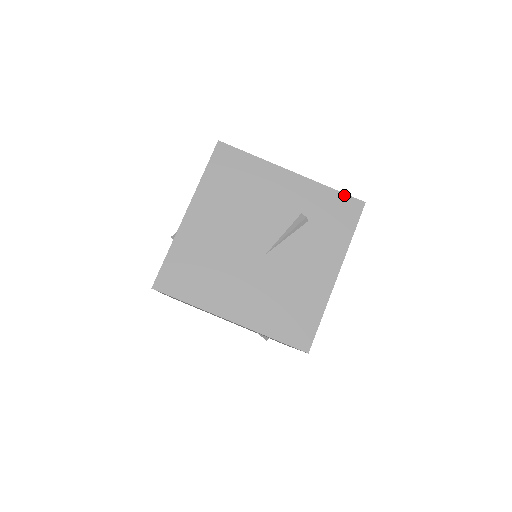
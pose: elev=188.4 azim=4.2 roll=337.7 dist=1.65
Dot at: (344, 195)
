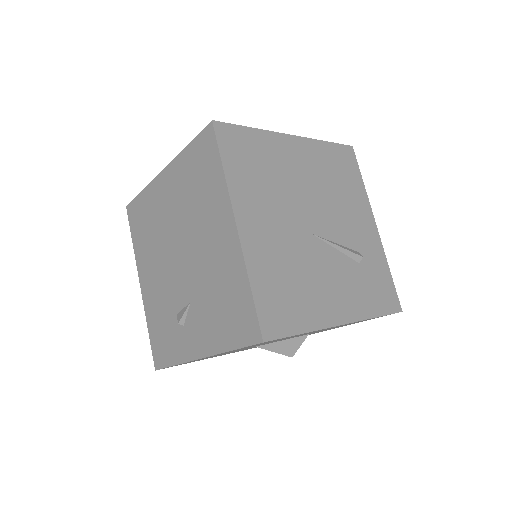
Dot at: (394, 286)
